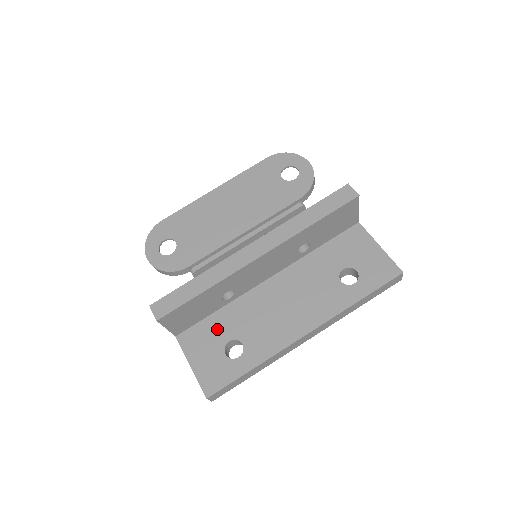
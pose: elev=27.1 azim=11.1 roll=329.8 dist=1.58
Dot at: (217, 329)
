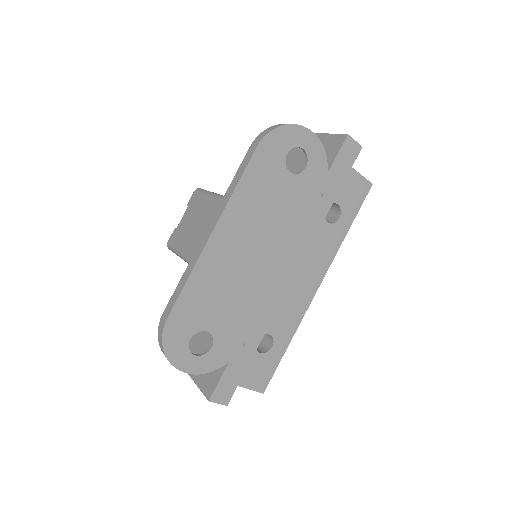
Dot at: occluded
